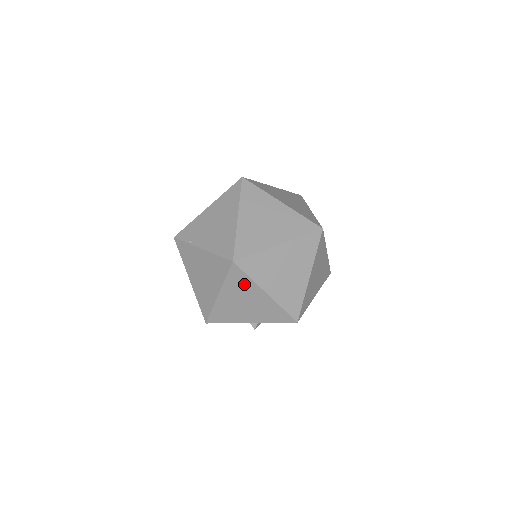
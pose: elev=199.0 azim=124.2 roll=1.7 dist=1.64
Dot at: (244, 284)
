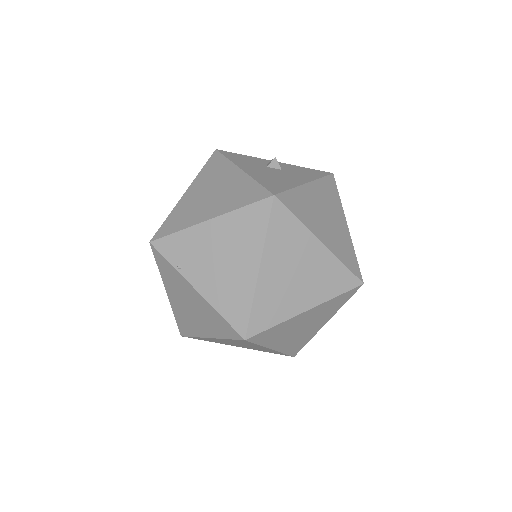
Dot at: (248, 344)
